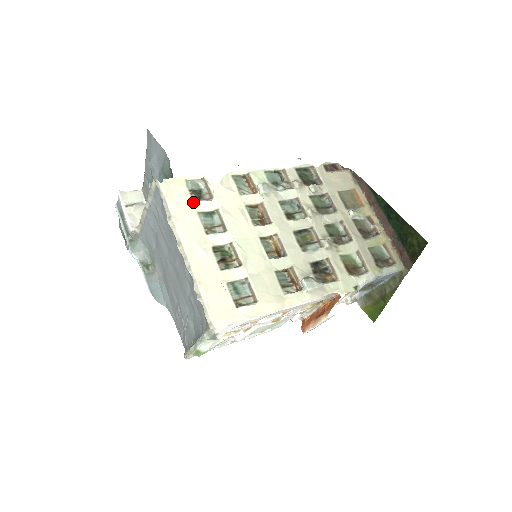
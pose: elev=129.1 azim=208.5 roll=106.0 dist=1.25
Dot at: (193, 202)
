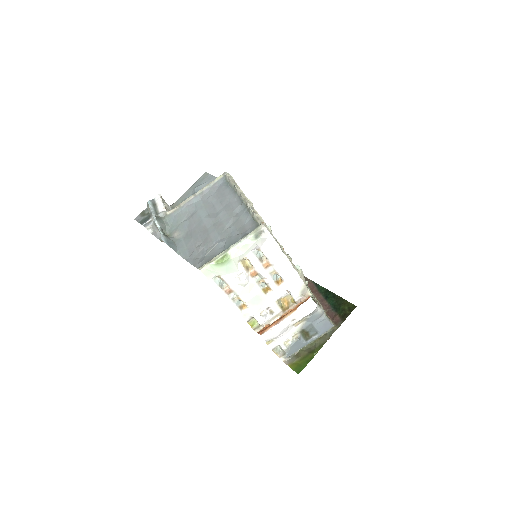
Dot at: occluded
